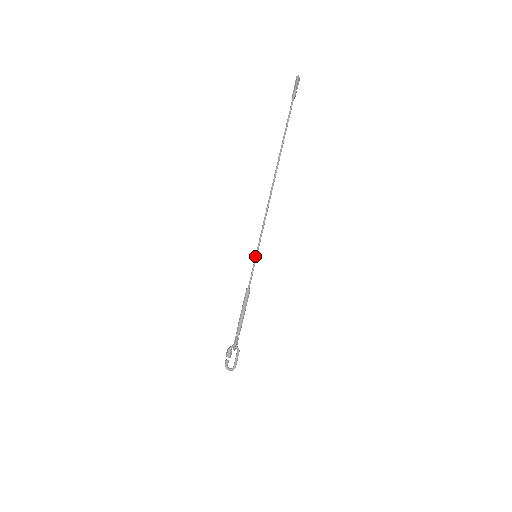
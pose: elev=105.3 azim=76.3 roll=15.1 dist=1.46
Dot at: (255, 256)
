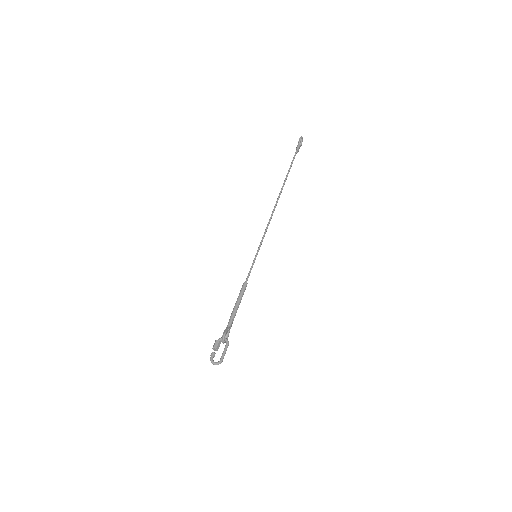
Dot at: (255, 255)
